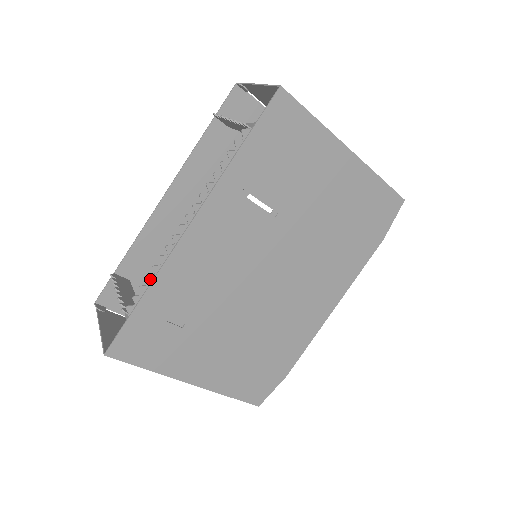
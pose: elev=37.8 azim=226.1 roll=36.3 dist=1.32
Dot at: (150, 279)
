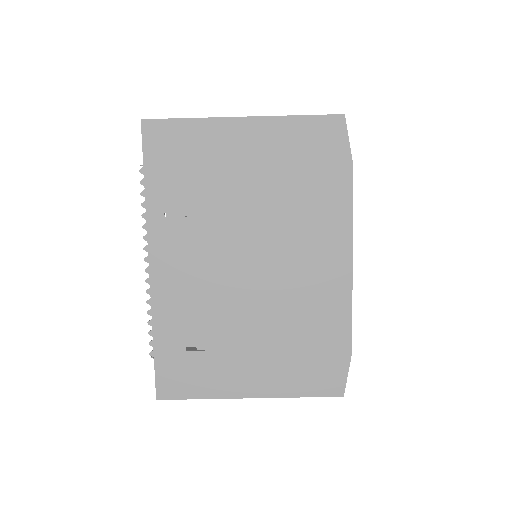
Dot at: (152, 323)
